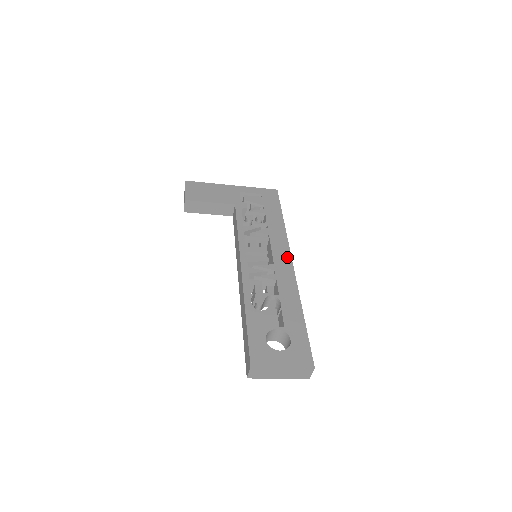
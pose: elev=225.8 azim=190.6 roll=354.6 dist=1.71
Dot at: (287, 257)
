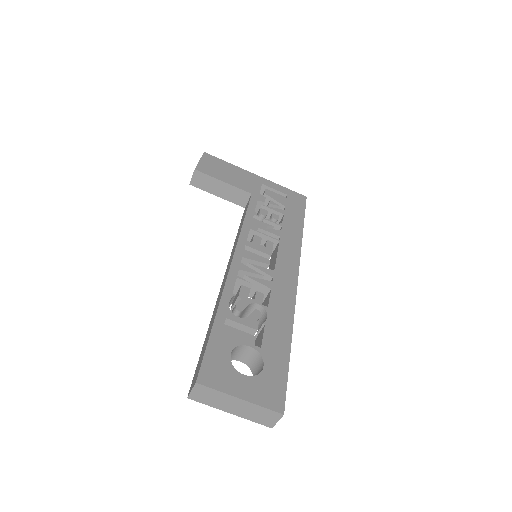
Dot at: (293, 268)
